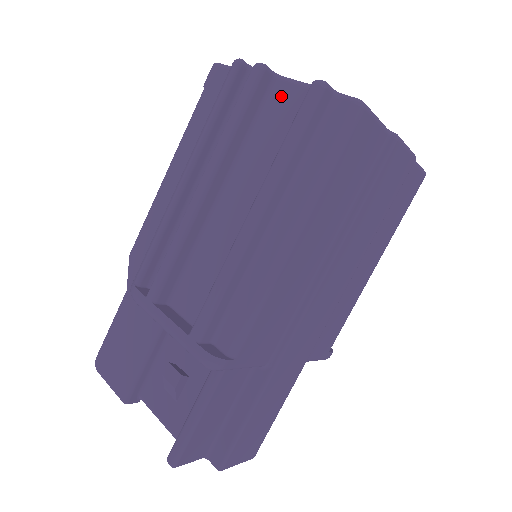
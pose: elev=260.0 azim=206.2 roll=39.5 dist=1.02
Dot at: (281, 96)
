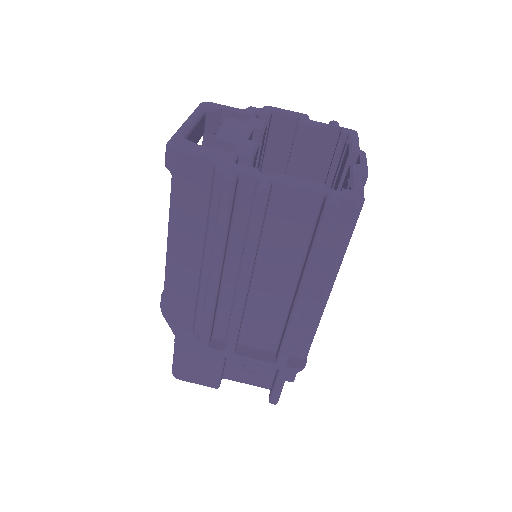
Dot at: (285, 199)
